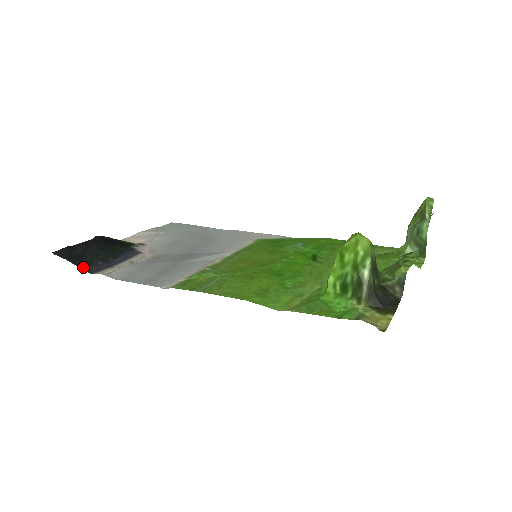
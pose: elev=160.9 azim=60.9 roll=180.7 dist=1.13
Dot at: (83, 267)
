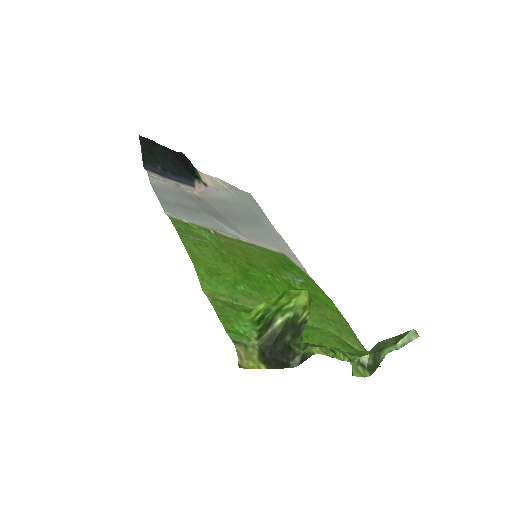
Dot at: (145, 160)
